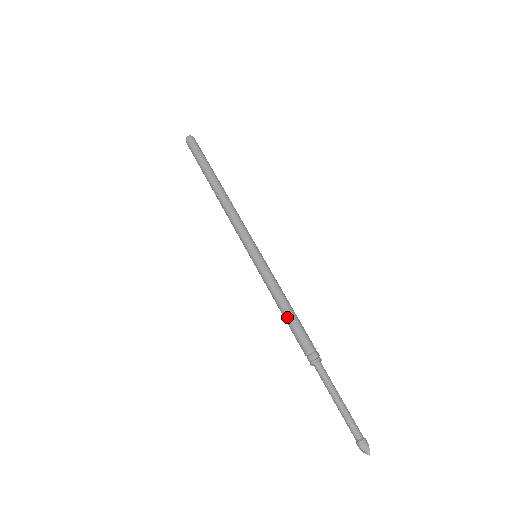
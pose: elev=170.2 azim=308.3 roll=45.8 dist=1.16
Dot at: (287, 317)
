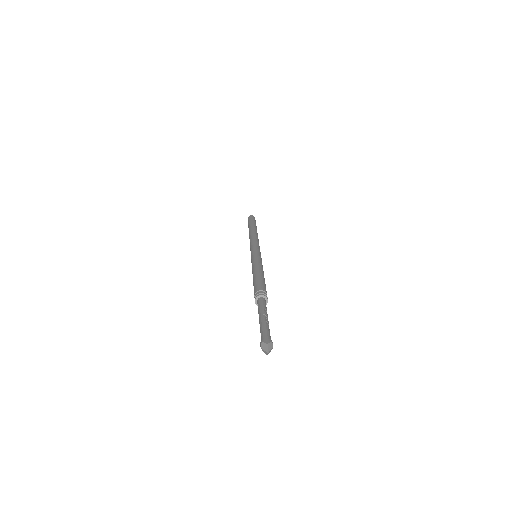
Dot at: (253, 278)
